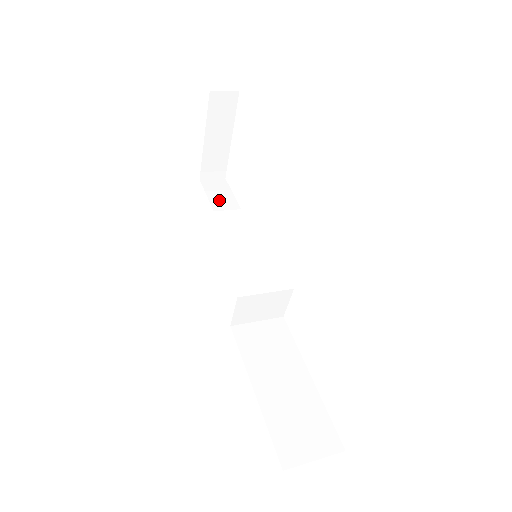
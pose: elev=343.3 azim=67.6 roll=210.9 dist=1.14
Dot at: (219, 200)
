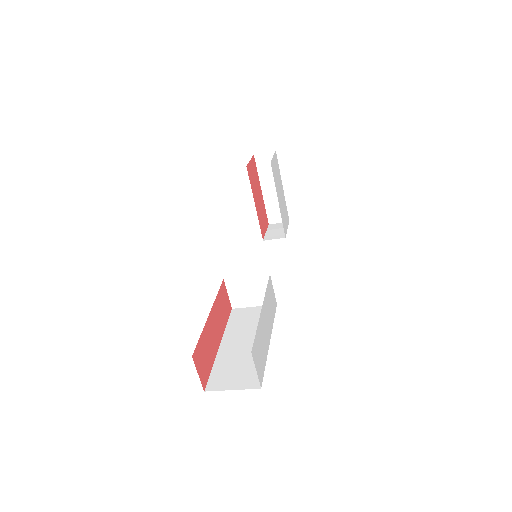
Dot at: (273, 234)
